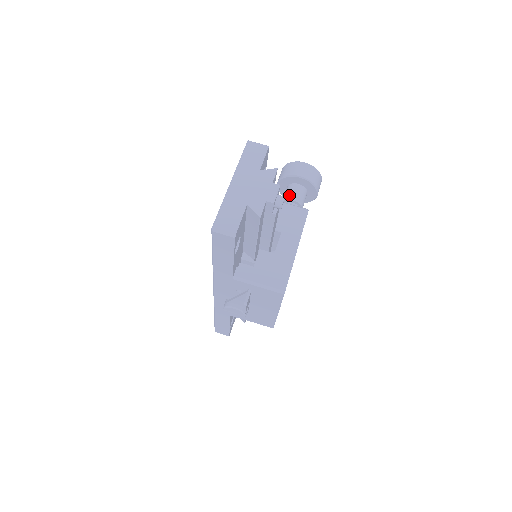
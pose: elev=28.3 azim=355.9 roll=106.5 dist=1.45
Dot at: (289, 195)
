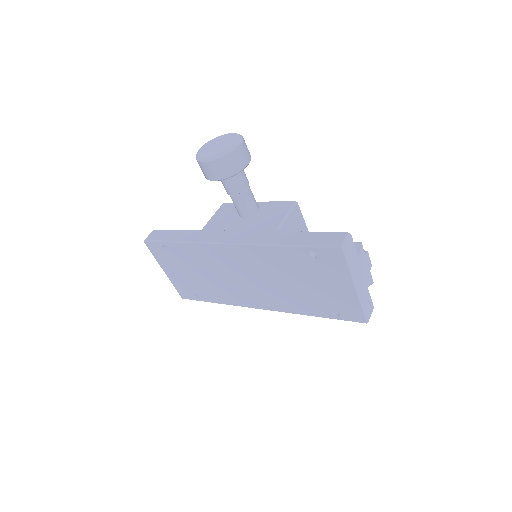
Dot at: (241, 186)
